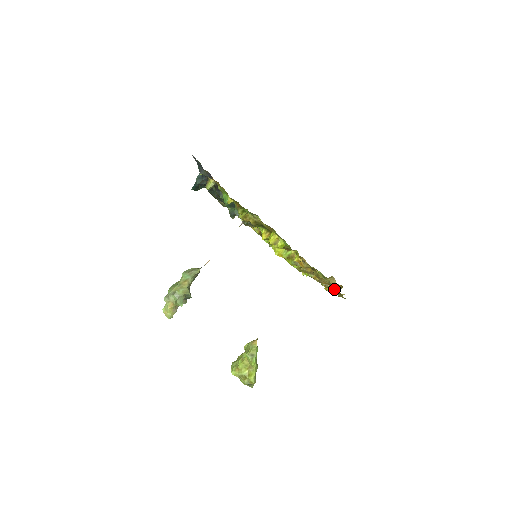
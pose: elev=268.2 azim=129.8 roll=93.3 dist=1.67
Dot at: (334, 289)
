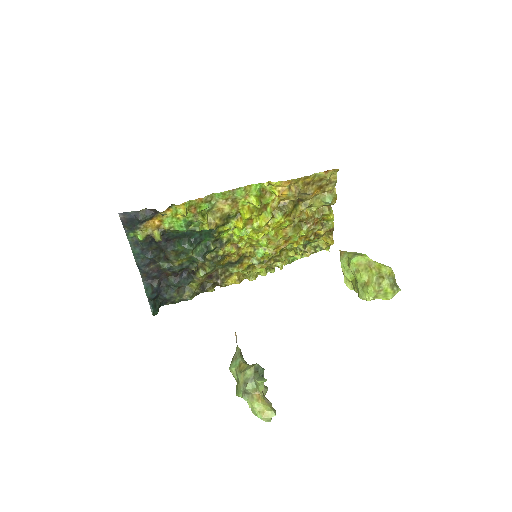
Dot at: (325, 193)
